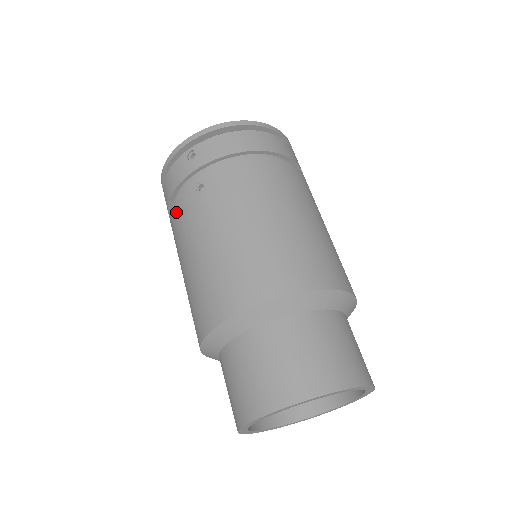
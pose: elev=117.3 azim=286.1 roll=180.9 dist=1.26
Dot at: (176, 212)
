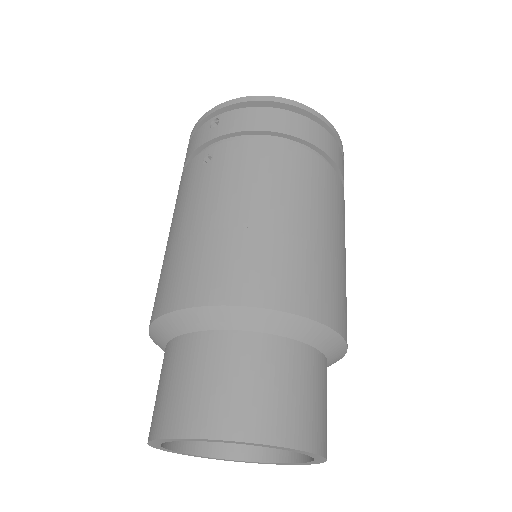
Dot at: (181, 182)
